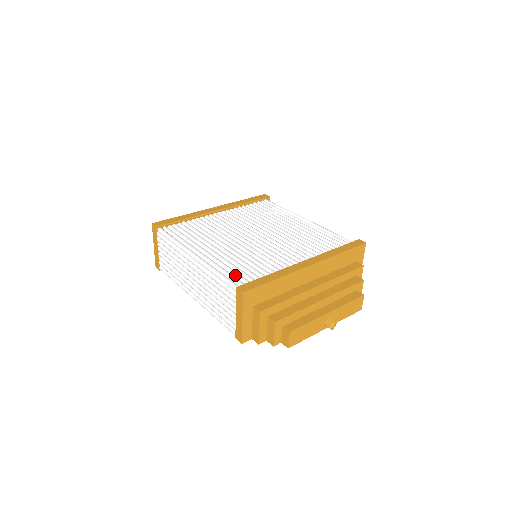
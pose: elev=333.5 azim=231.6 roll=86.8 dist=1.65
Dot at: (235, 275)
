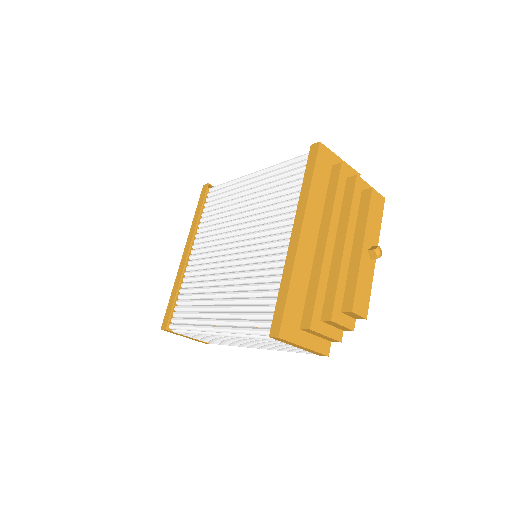
Dot at: (257, 318)
